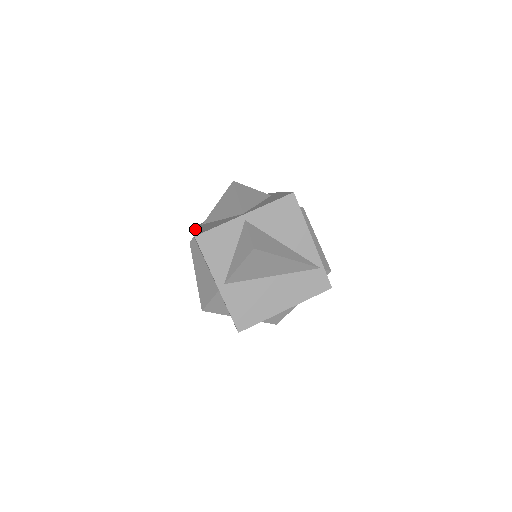
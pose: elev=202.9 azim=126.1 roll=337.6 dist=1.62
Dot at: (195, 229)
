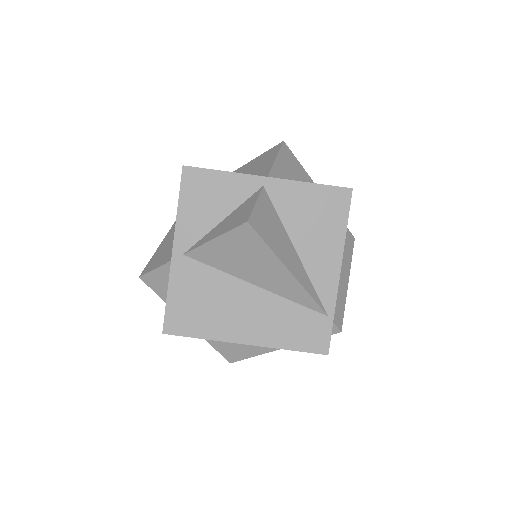
Dot at: occluded
